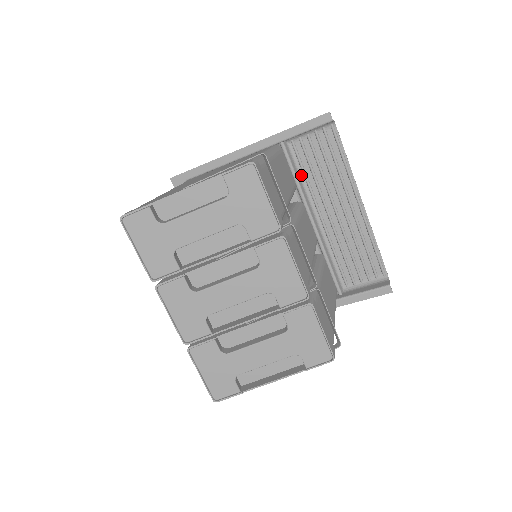
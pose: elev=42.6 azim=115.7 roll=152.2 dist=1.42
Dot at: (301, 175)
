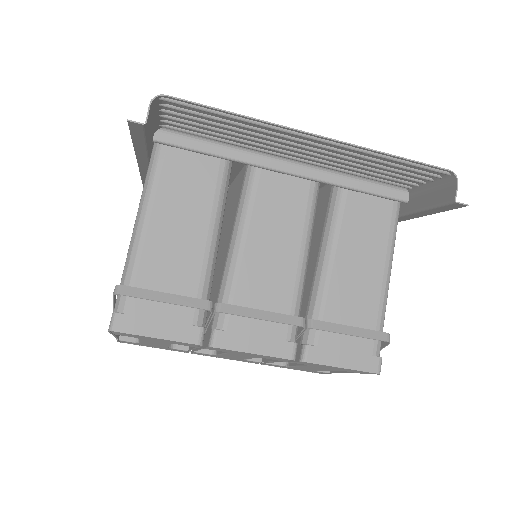
Dot at: (217, 141)
